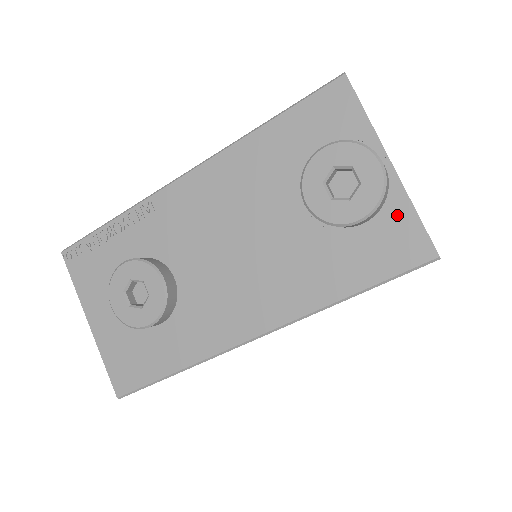
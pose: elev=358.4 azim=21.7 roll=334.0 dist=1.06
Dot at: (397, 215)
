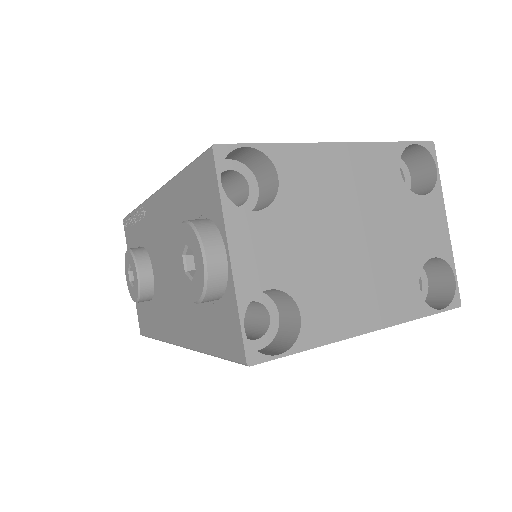
Dot at: (230, 307)
